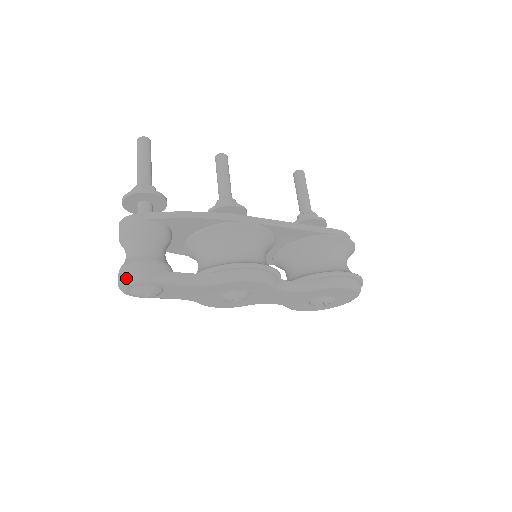
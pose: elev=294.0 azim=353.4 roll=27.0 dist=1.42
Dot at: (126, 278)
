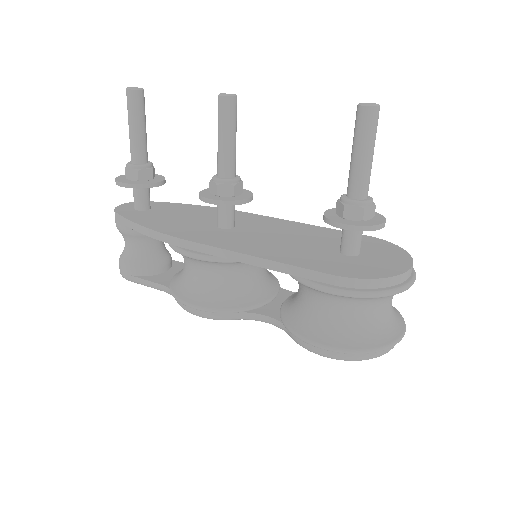
Dot at: occluded
